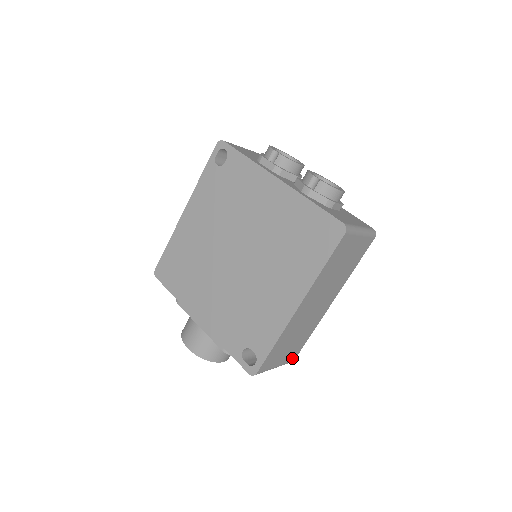
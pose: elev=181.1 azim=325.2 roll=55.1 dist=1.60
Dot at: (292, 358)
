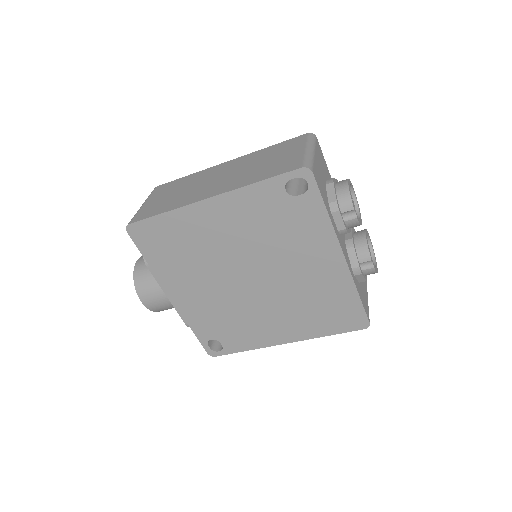
Dot at: occluded
